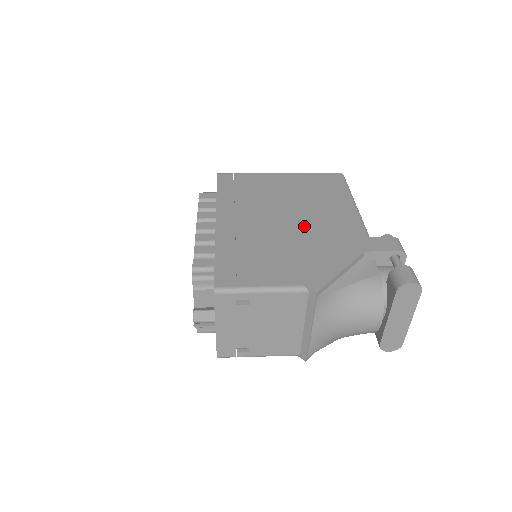
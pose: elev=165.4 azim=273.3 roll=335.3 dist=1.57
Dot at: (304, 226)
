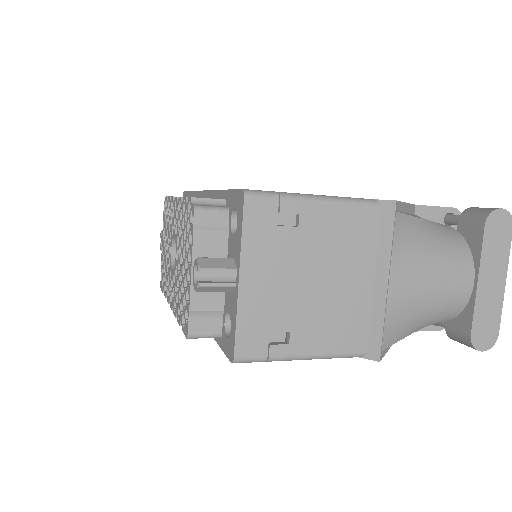
Dot at: occluded
